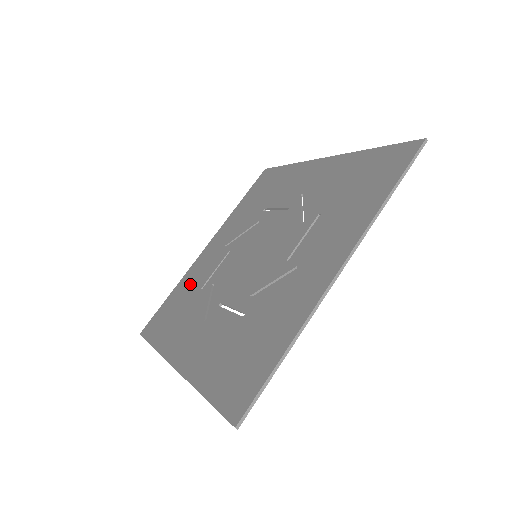
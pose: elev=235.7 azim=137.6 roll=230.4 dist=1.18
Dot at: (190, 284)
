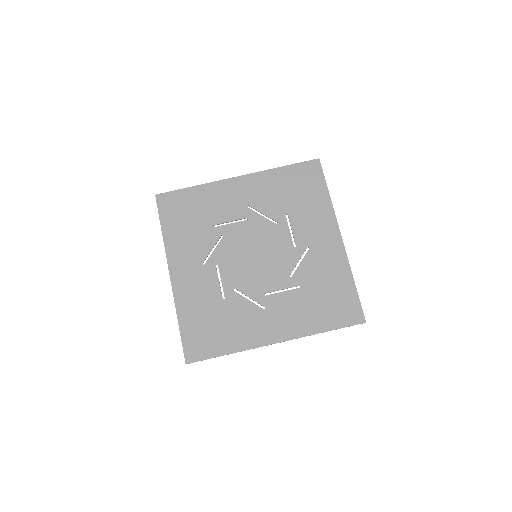
Dot at: (209, 205)
